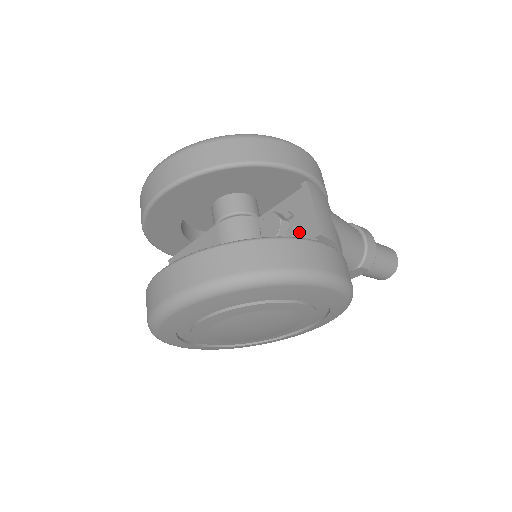
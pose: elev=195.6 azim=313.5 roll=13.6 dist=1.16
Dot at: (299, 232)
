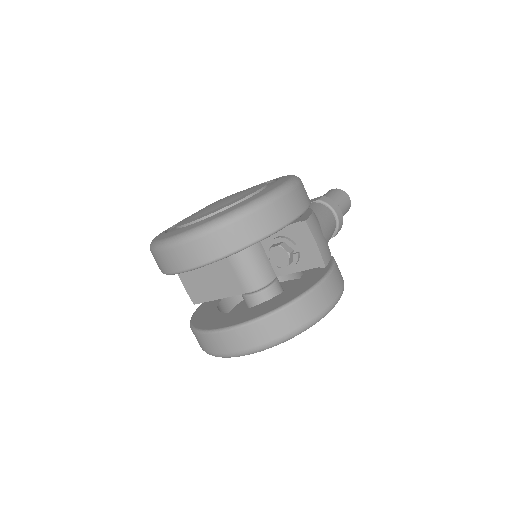
Dot at: (303, 257)
